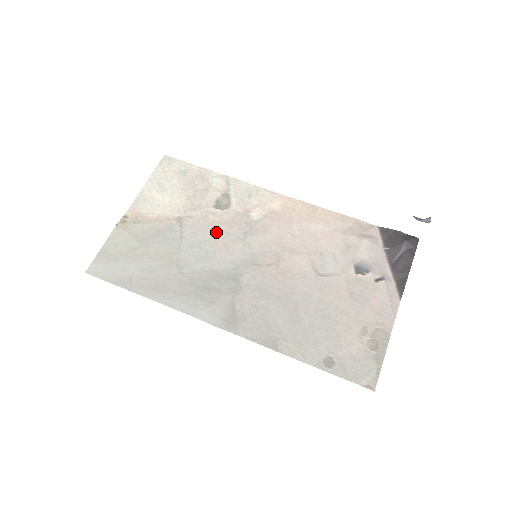
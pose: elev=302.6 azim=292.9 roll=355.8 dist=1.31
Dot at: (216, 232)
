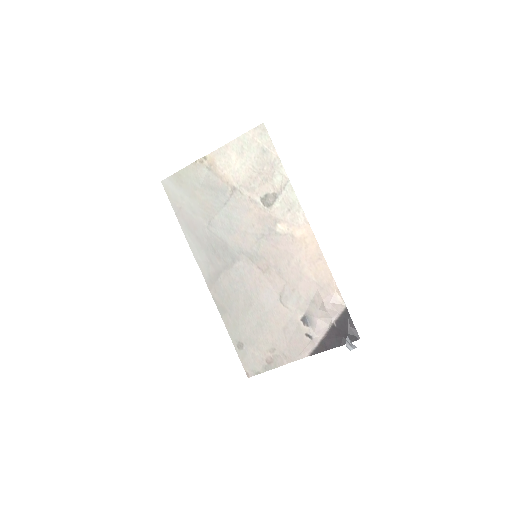
Dot at: (247, 218)
